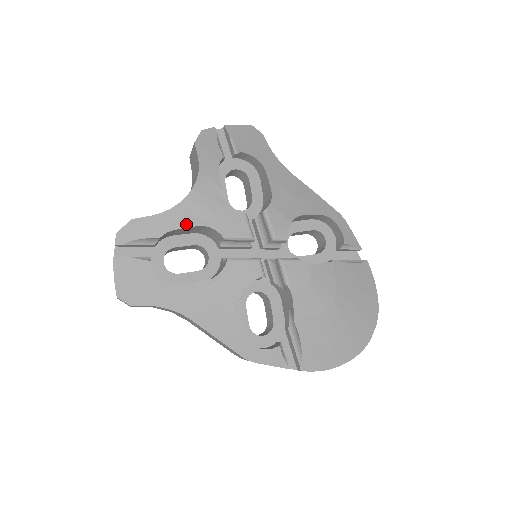
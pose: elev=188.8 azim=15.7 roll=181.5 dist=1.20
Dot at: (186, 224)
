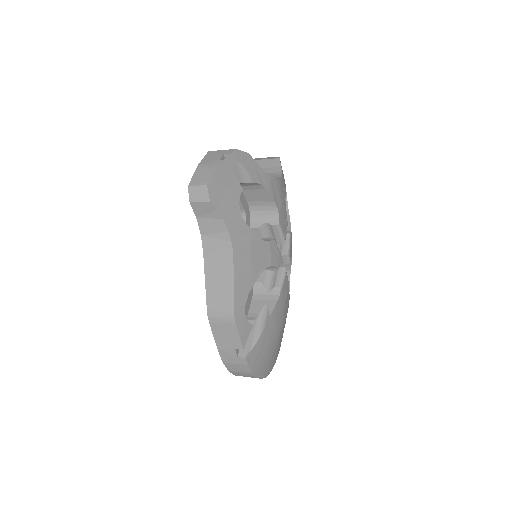
Dot at: (271, 193)
